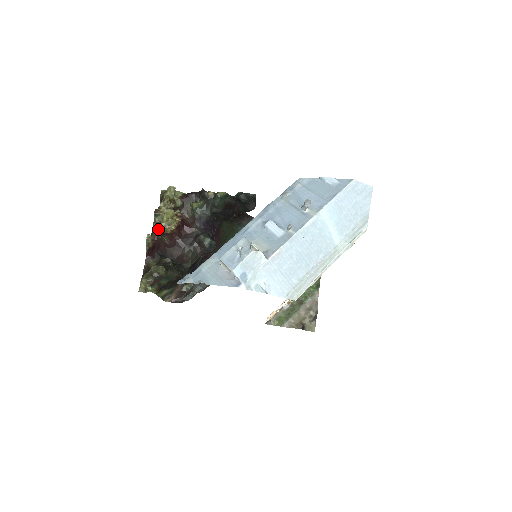
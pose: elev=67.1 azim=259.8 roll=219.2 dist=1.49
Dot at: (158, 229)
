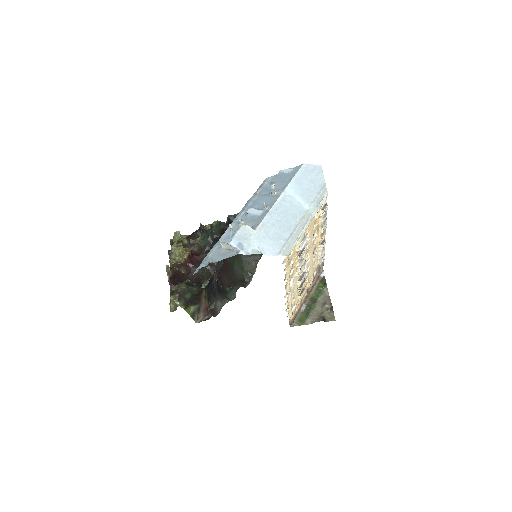
Dot at: (174, 262)
